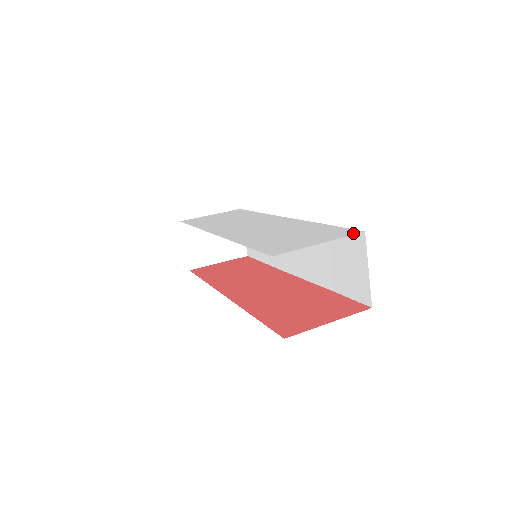
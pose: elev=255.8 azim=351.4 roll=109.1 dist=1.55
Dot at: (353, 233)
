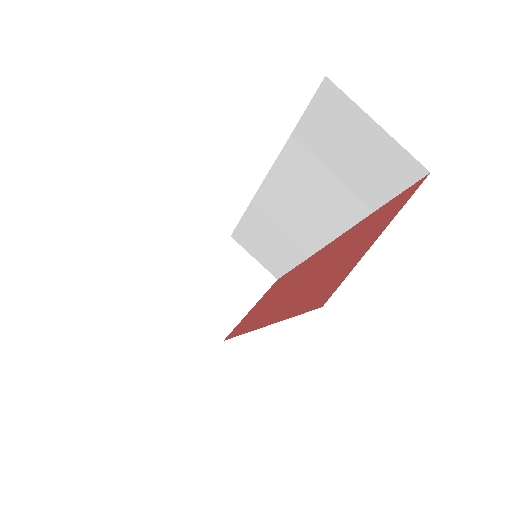
Dot at: occluded
